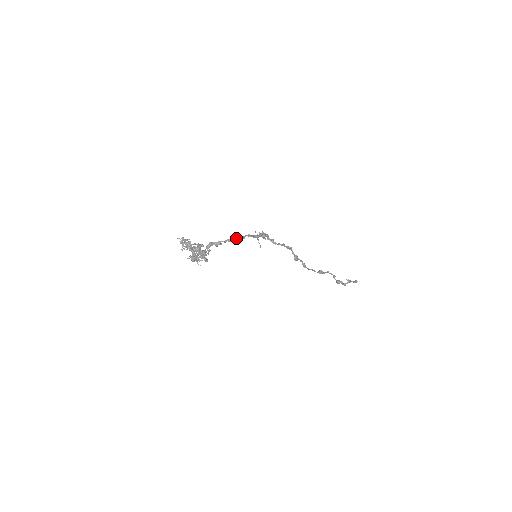
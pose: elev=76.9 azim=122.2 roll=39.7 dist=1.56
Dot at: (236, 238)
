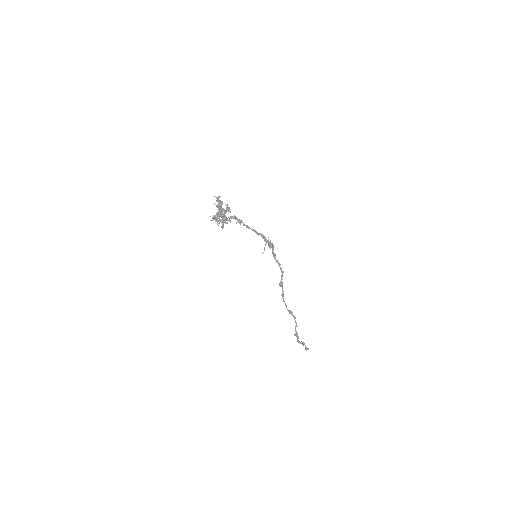
Dot at: (253, 229)
